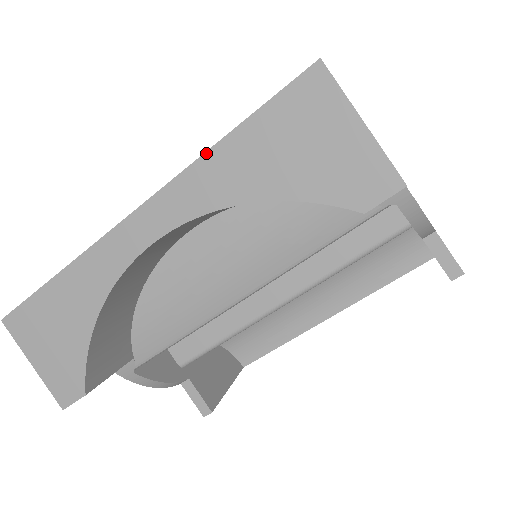
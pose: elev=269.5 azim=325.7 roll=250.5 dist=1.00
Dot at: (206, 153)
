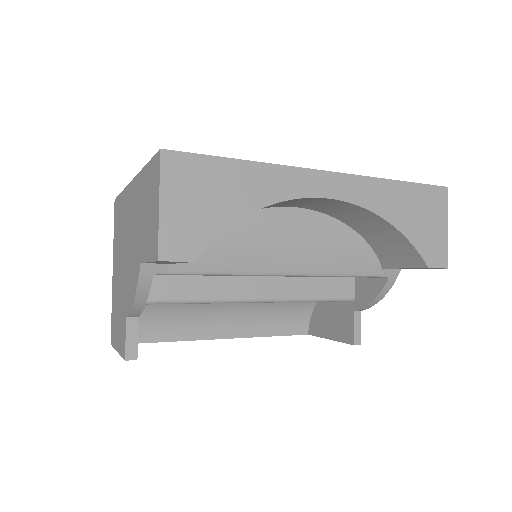
Dot at: (384, 179)
